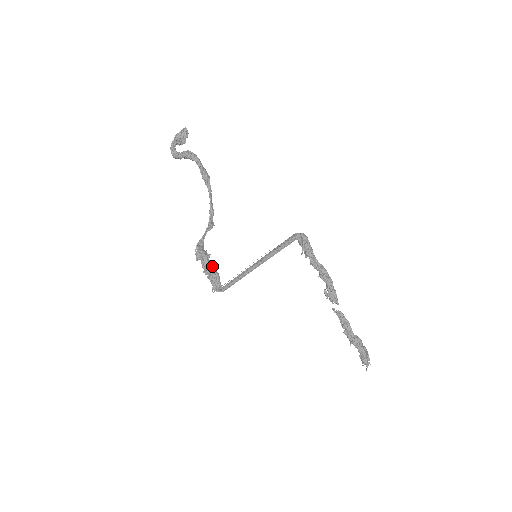
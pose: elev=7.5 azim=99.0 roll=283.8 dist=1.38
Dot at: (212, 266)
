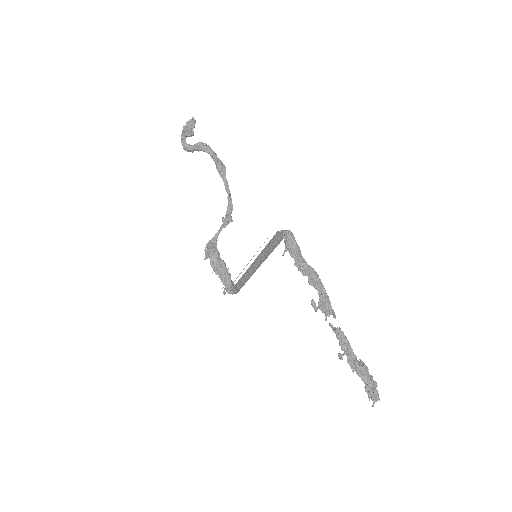
Dot at: (223, 266)
